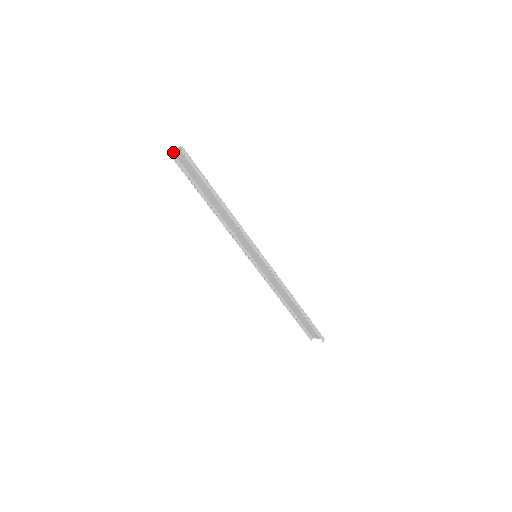
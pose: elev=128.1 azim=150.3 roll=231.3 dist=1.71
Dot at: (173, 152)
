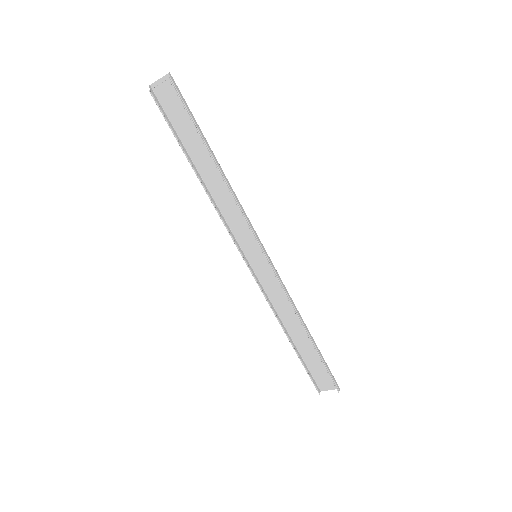
Dot at: (152, 87)
